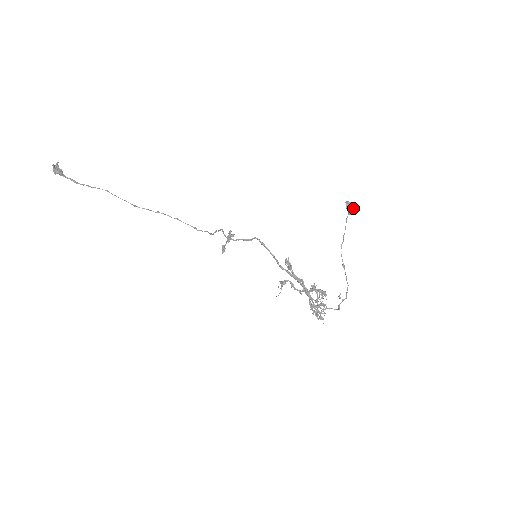
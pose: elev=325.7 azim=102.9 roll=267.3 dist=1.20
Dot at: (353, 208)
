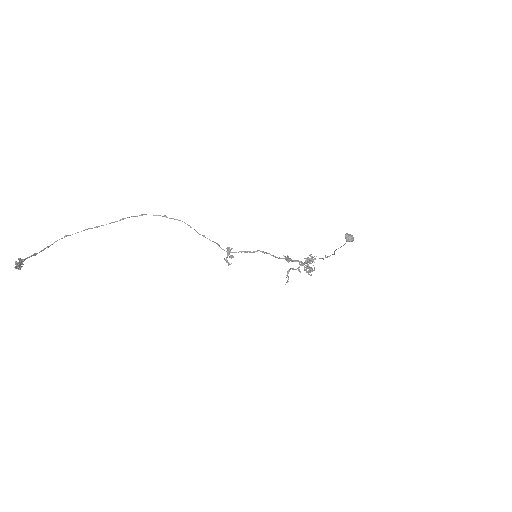
Dot at: (352, 240)
